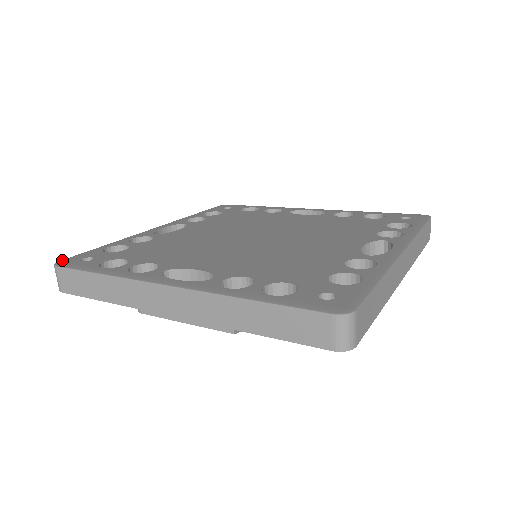
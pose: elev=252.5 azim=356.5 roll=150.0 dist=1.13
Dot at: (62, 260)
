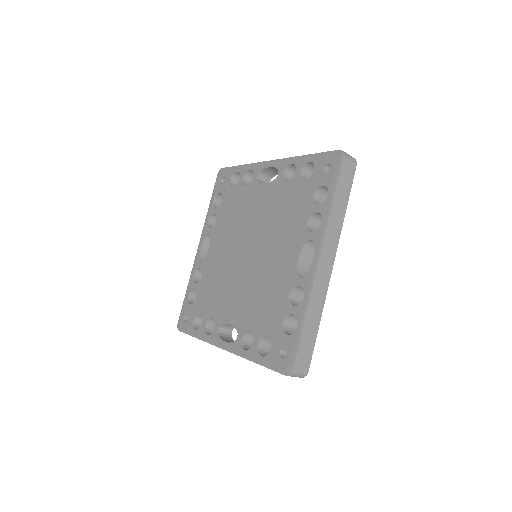
Dot at: (178, 322)
